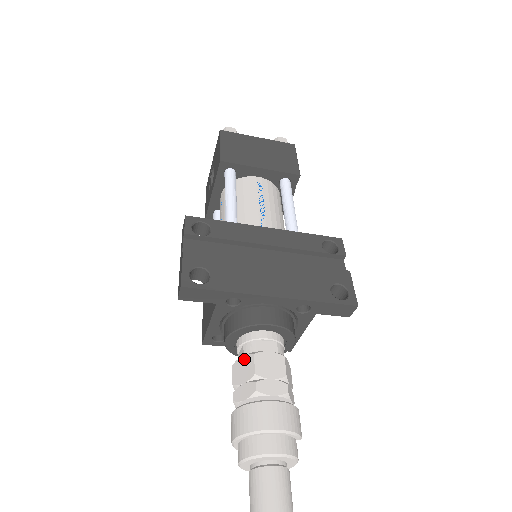
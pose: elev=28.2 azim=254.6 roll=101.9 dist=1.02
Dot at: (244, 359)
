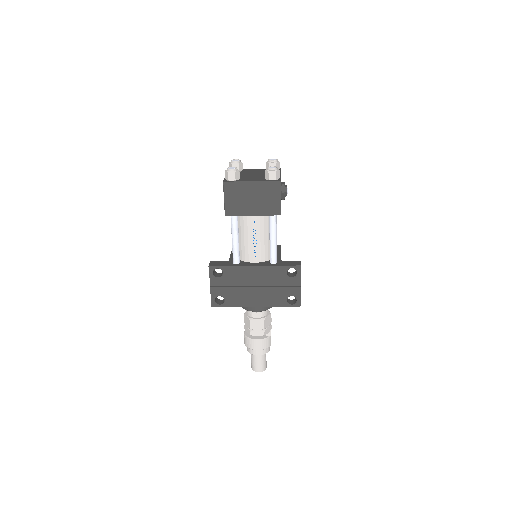
Dot at: (247, 318)
